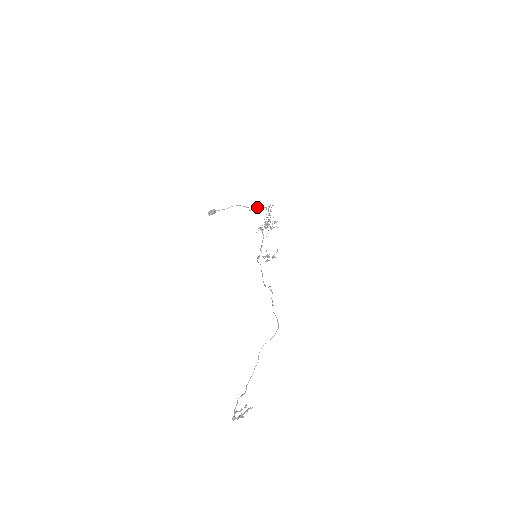
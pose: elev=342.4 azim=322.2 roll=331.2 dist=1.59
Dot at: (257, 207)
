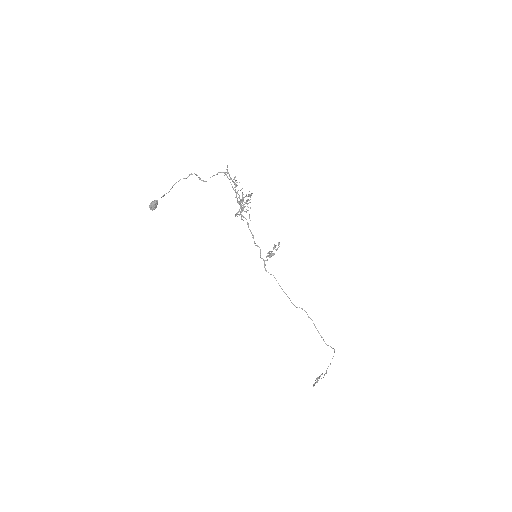
Dot at: occluded
